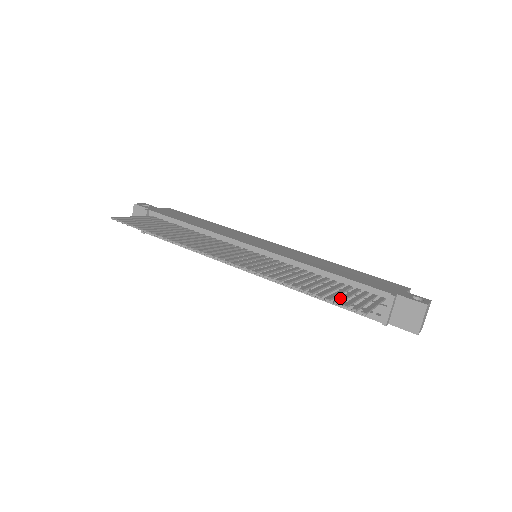
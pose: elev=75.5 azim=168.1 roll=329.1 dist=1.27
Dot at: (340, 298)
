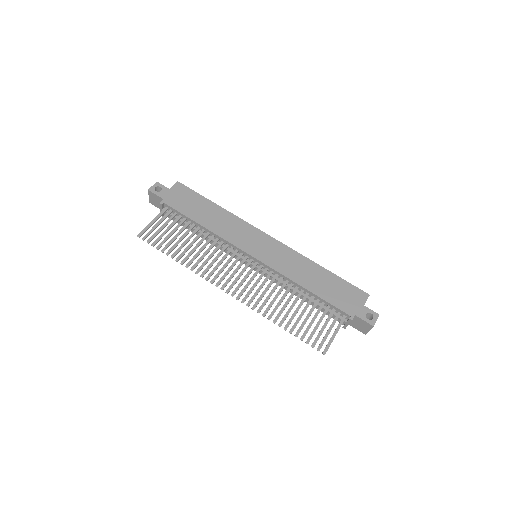
Dot at: (311, 334)
